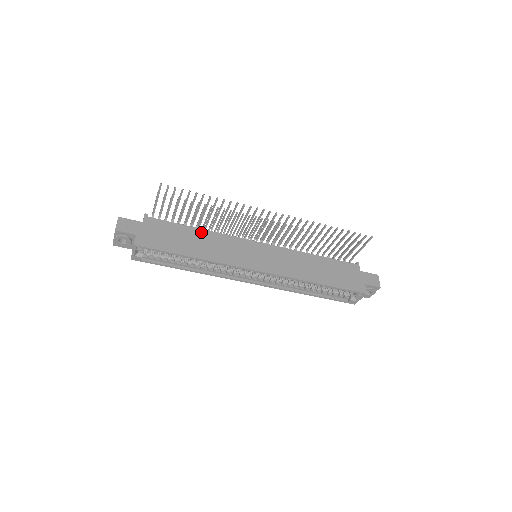
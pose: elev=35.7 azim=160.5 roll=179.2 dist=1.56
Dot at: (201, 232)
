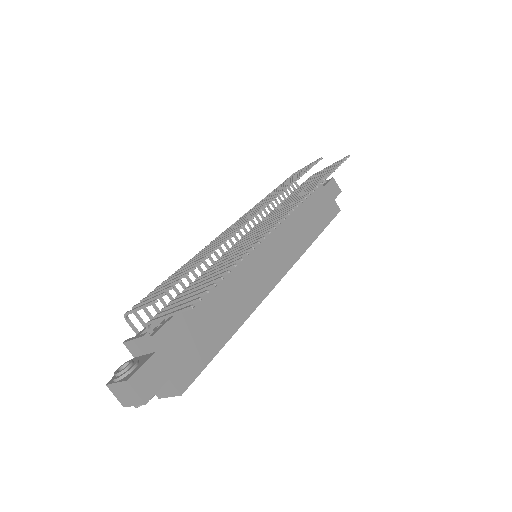
Dot at: (211, 290)
